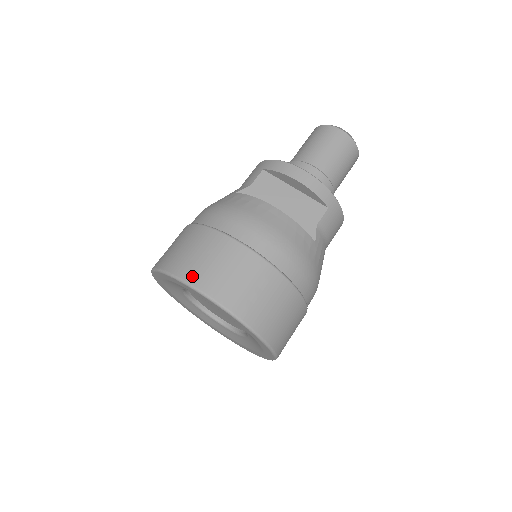
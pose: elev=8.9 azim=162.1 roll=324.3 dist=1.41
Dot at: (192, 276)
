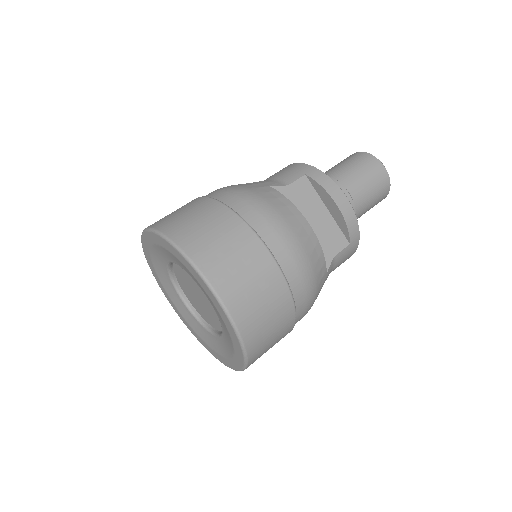
Dot at: (207, 265)
